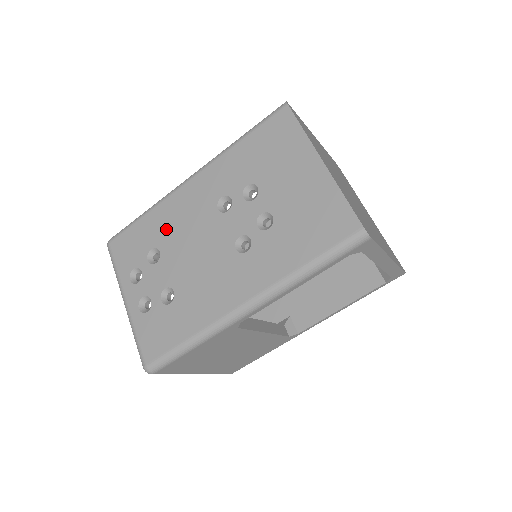
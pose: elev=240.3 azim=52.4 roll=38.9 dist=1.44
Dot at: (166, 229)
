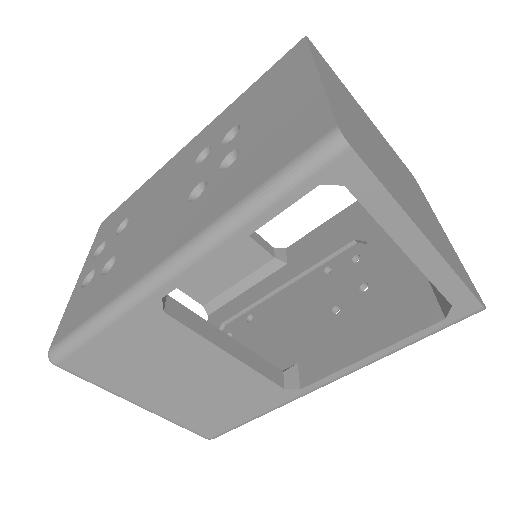
Dot at: (145, 196)
